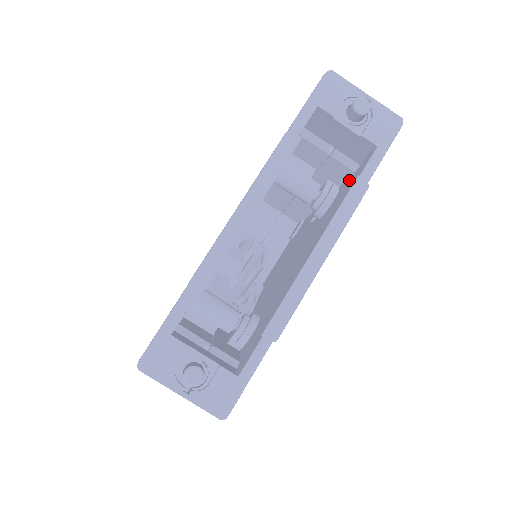
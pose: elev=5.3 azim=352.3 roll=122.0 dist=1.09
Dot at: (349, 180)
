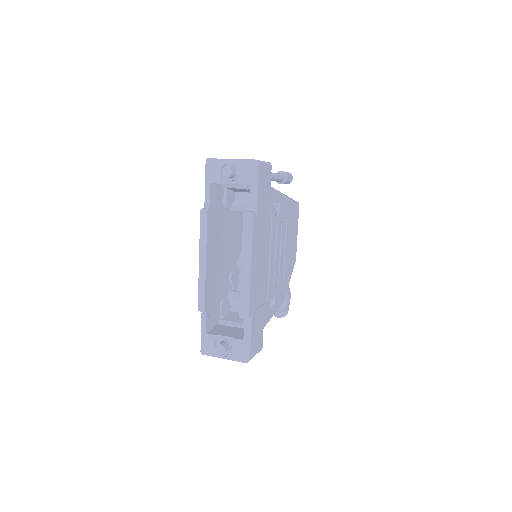
Dot at: occluded
